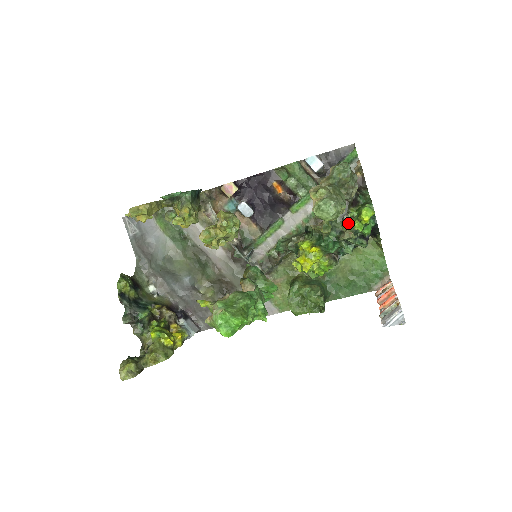
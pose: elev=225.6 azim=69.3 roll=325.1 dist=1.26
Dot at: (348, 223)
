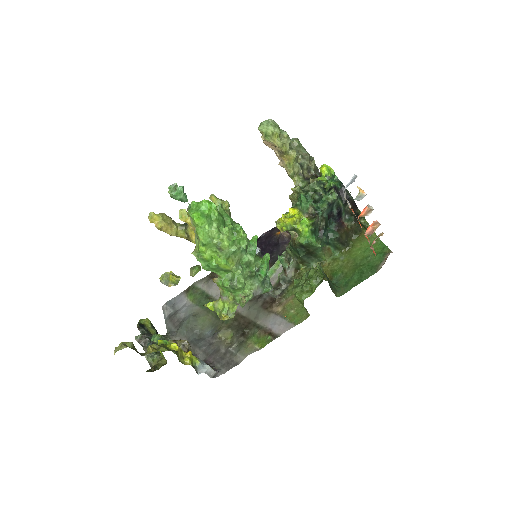
Dot at: occluded
